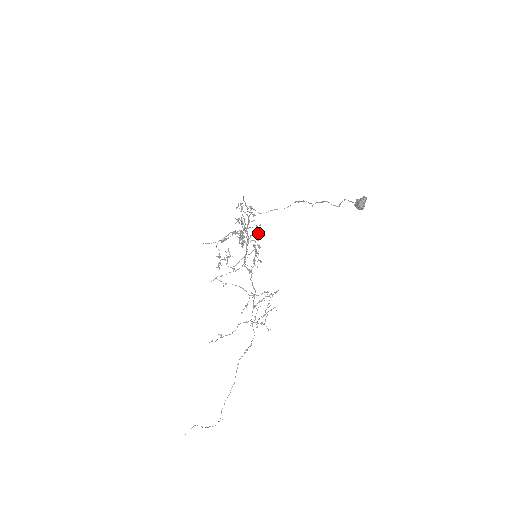
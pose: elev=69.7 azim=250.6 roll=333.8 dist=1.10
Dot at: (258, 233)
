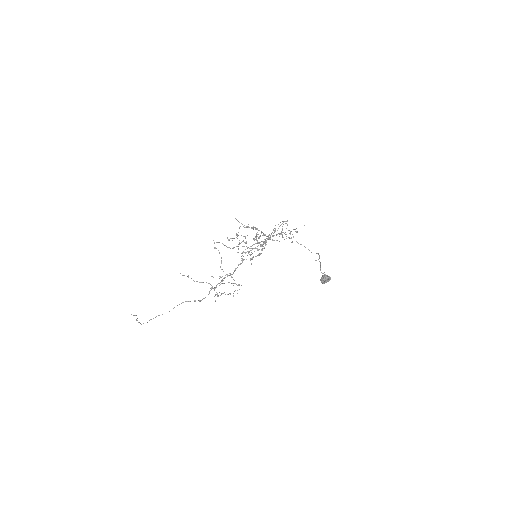
Dot at: (266, 242)
